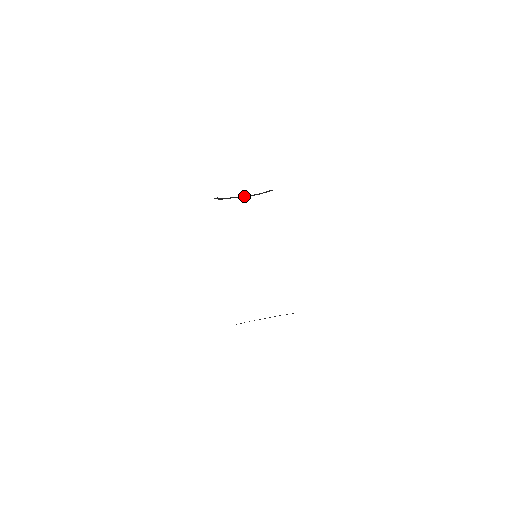
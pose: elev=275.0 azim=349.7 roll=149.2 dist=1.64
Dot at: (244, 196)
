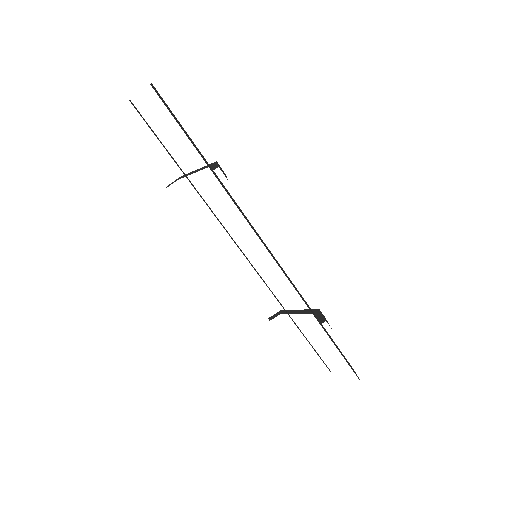
Dot at: occluded
